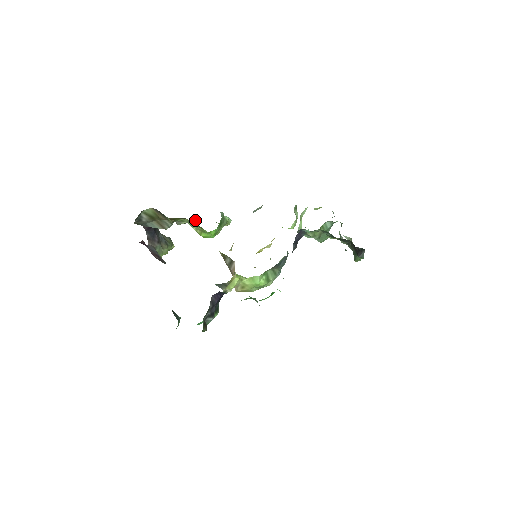
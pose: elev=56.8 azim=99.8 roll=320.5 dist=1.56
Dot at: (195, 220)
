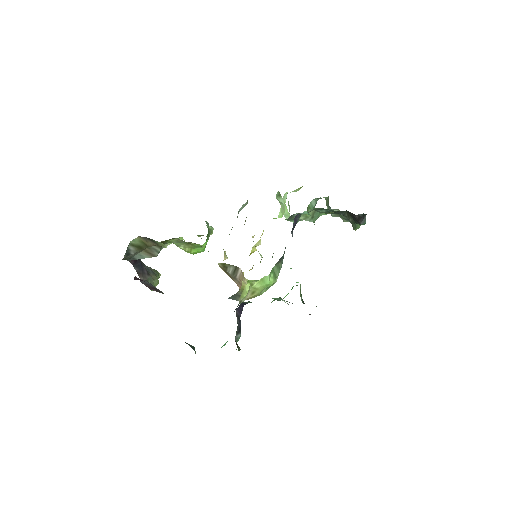
Dot at: occluded
